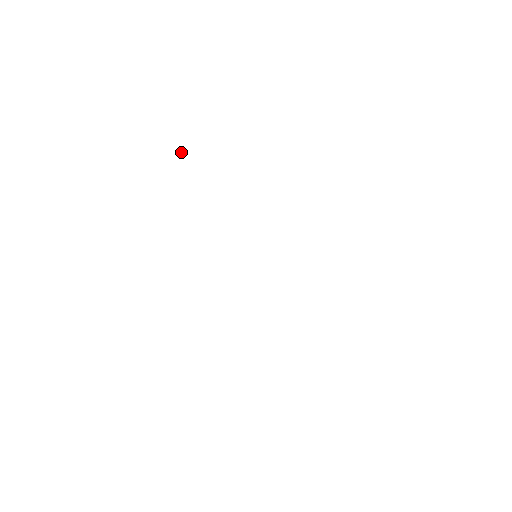
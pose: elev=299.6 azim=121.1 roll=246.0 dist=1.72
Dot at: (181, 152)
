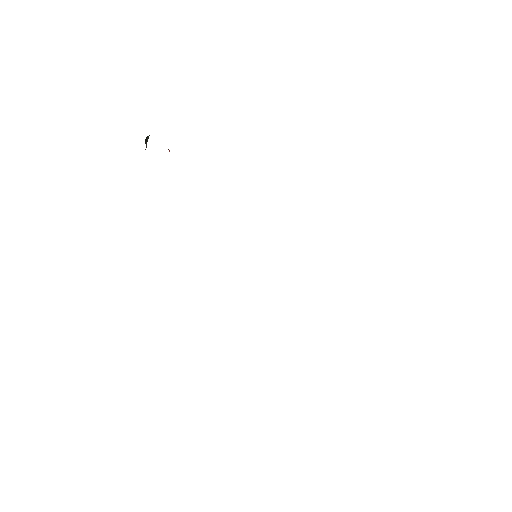
Dot at: (147, 136)
